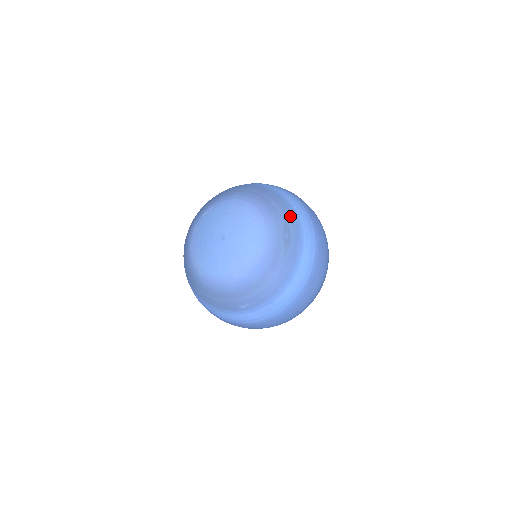
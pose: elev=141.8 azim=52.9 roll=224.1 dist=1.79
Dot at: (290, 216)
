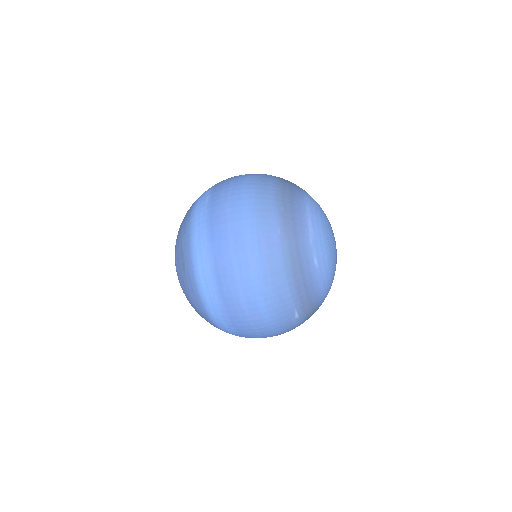
Dot at: (185, 235)
